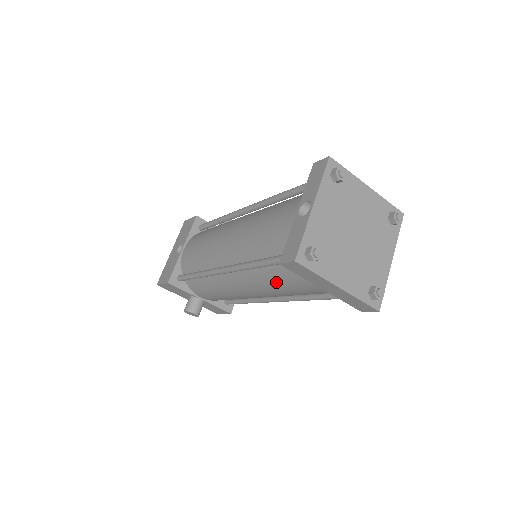
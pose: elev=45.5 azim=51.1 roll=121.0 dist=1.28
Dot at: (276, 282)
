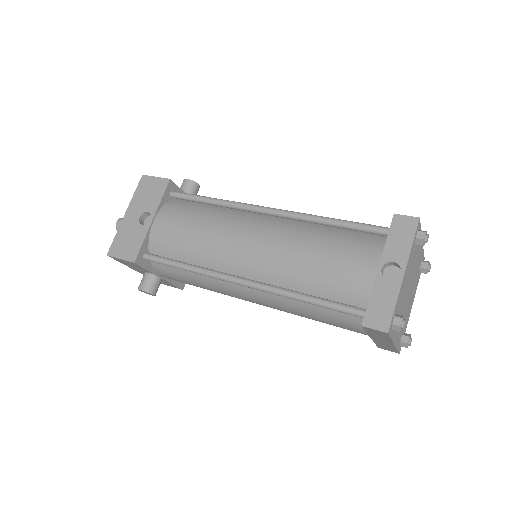
Dot at: (313, 314)
